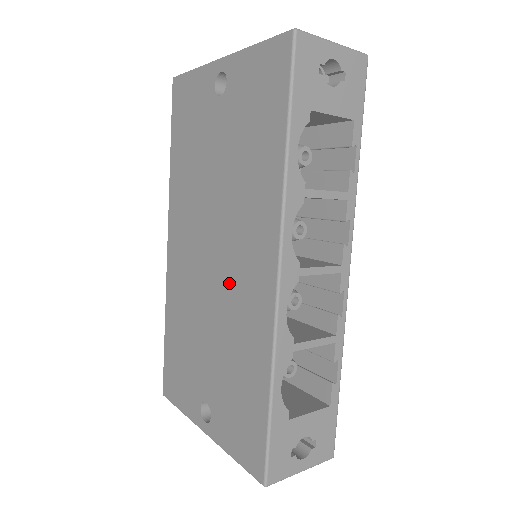
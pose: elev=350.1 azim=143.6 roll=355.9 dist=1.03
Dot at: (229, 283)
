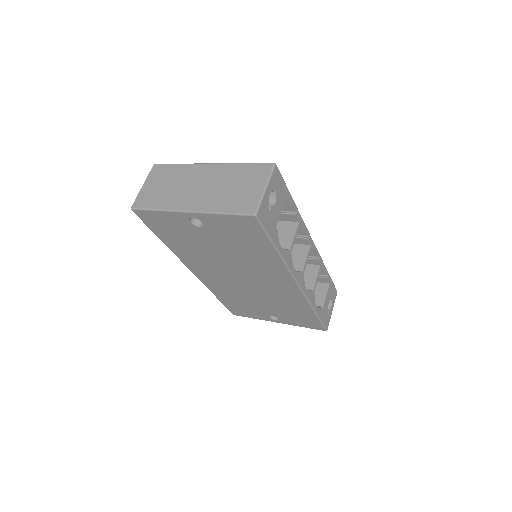
Dot at: (263, 287)
